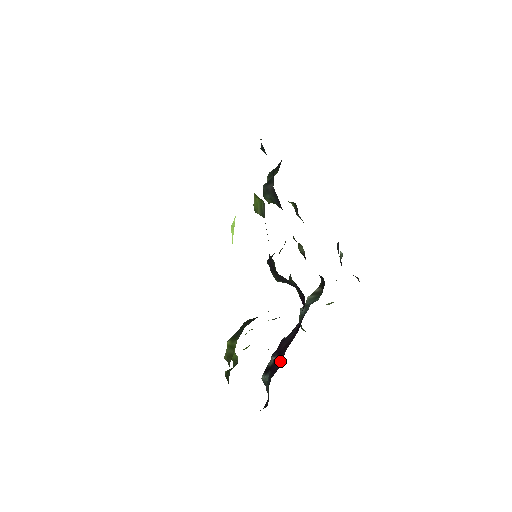
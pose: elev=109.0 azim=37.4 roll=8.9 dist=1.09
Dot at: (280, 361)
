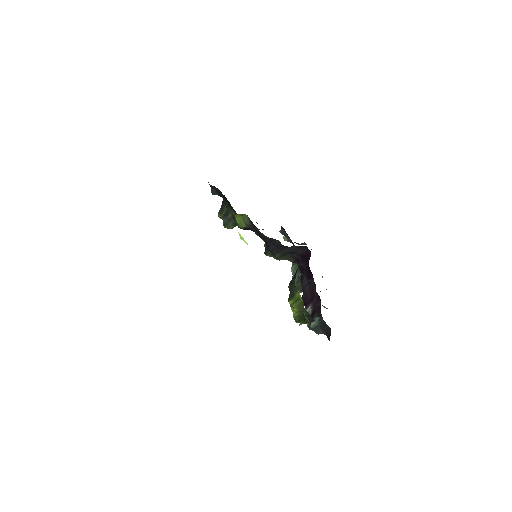
Dot at: (318, 300)
